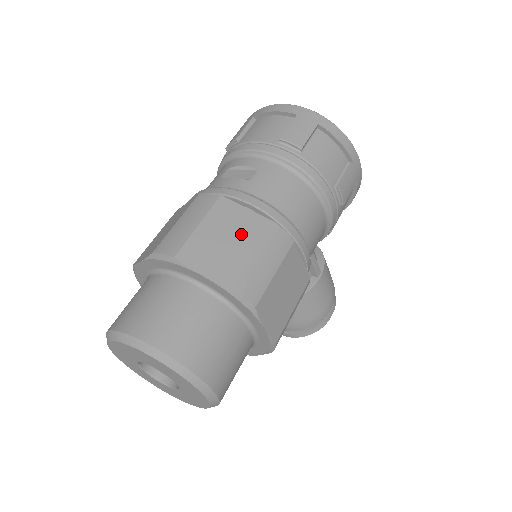
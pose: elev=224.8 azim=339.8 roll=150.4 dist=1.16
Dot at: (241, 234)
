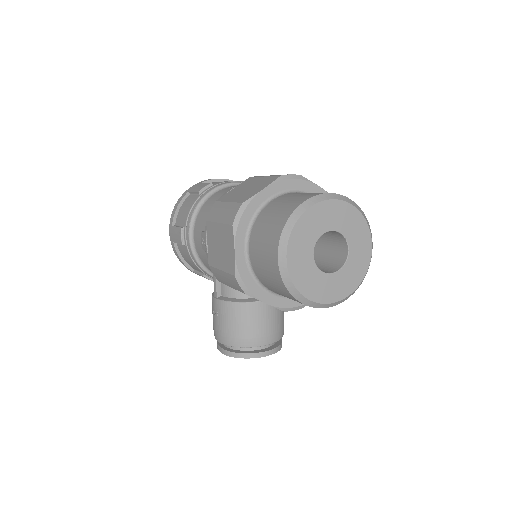
Dot at: occluded
